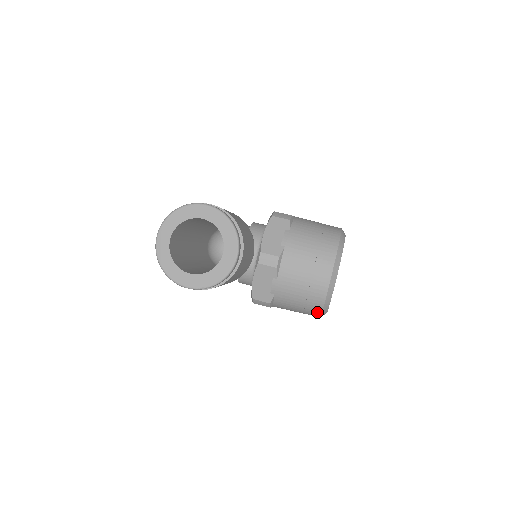
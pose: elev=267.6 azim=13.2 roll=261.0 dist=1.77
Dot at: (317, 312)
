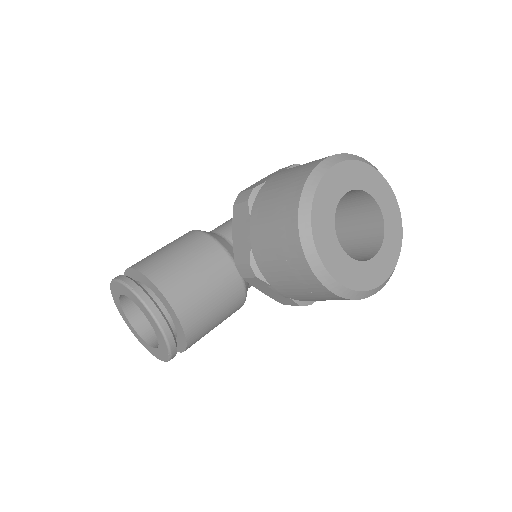
Dot at: occluded
